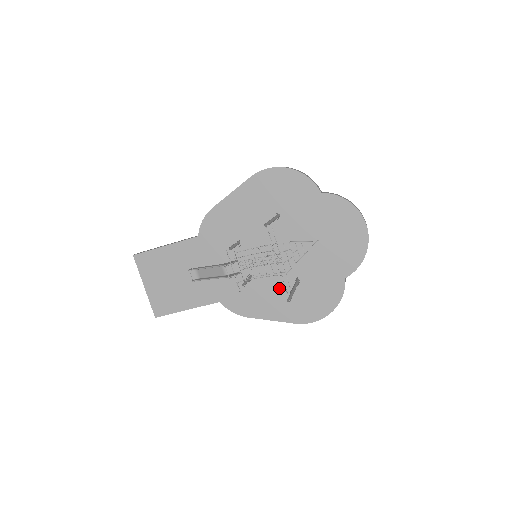
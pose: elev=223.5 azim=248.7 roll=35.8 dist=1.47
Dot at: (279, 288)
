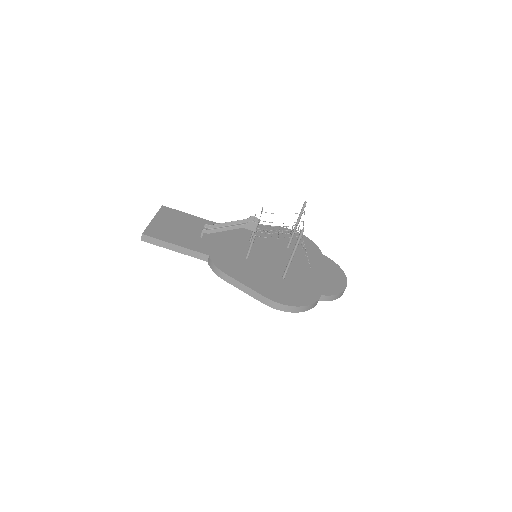
Dot at: (265, 274)
